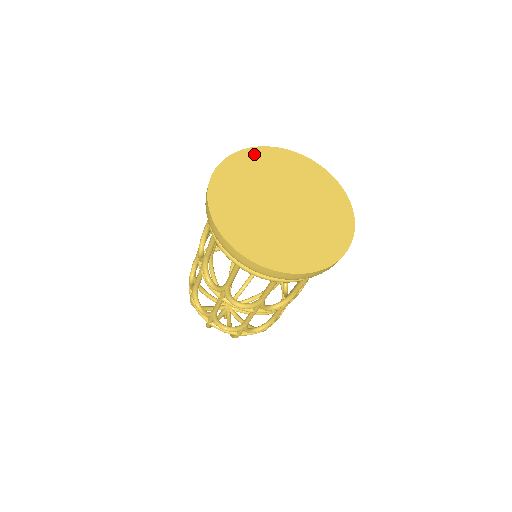
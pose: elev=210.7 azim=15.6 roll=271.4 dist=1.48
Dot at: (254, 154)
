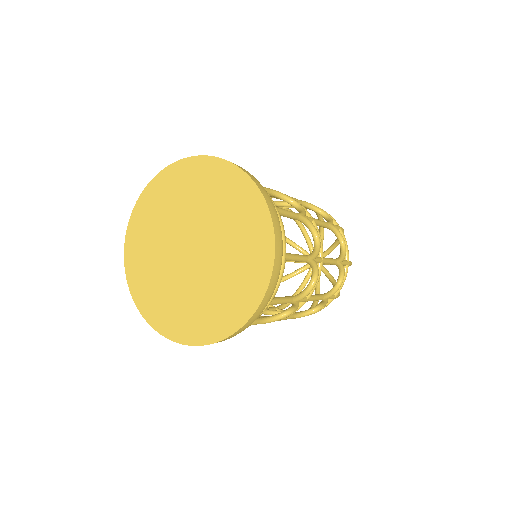
Dot at: (188, 168)
